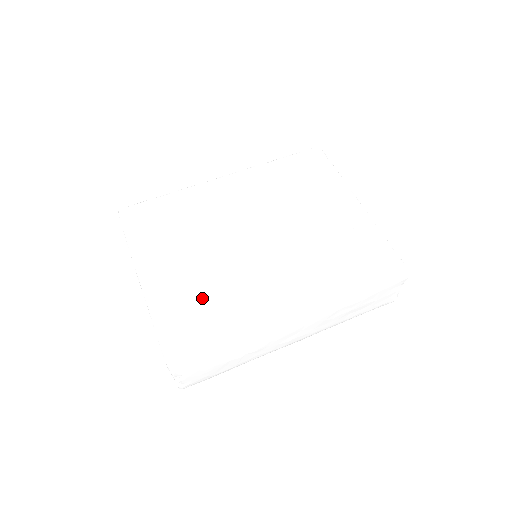
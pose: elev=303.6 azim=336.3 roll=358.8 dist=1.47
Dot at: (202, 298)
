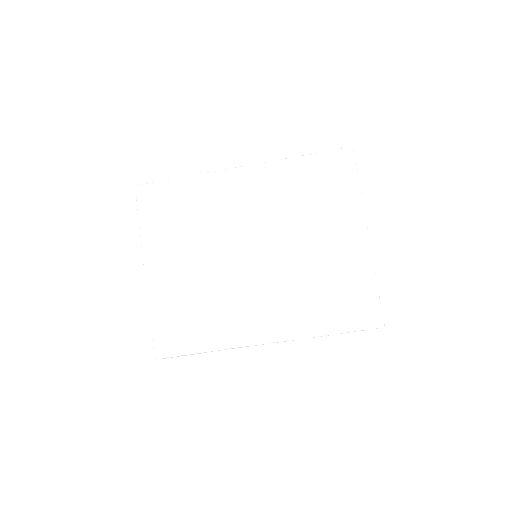
Dot at: (192, 302)
